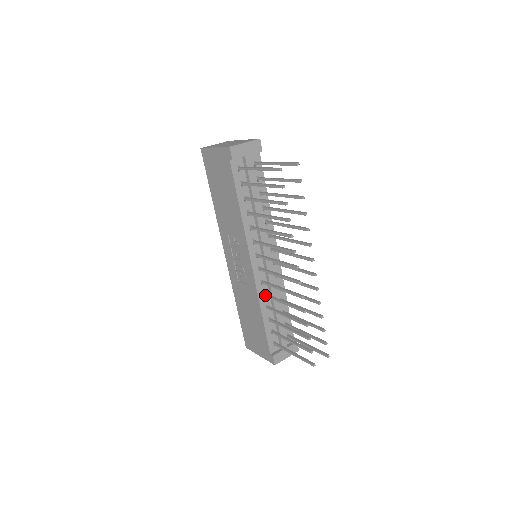
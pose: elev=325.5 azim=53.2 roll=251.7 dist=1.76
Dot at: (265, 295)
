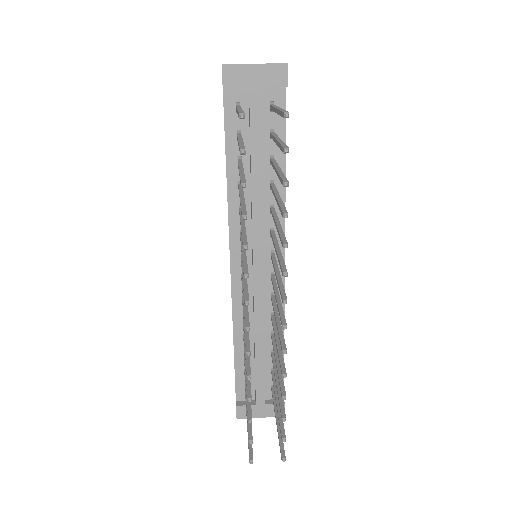
Dot at: (242, 318)
